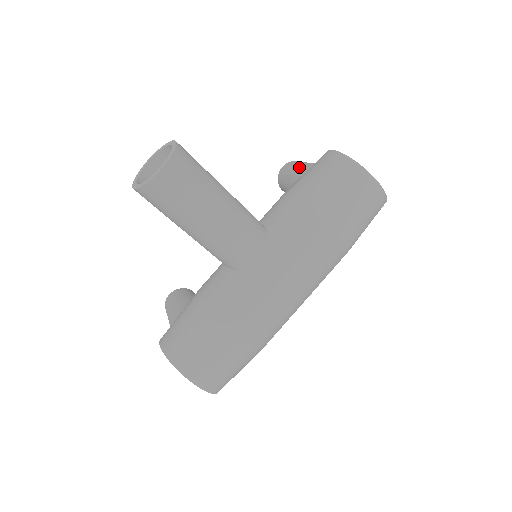
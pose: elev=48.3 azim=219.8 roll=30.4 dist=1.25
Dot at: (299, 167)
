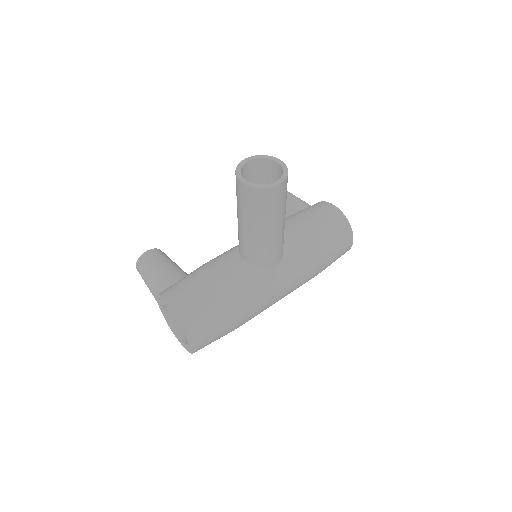
Dot at: (292, 197)
